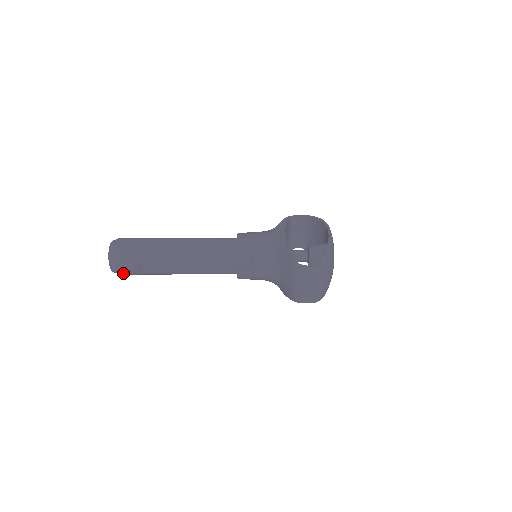
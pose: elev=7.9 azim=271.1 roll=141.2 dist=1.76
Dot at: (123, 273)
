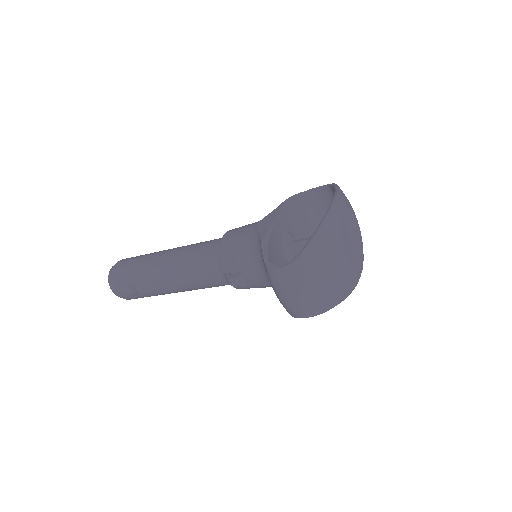
Dot at: (129, 298)
